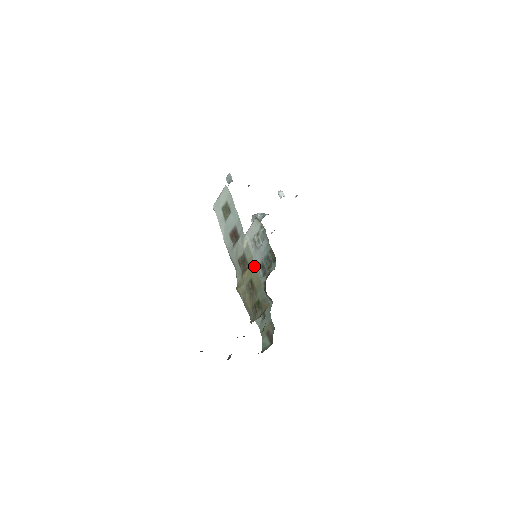
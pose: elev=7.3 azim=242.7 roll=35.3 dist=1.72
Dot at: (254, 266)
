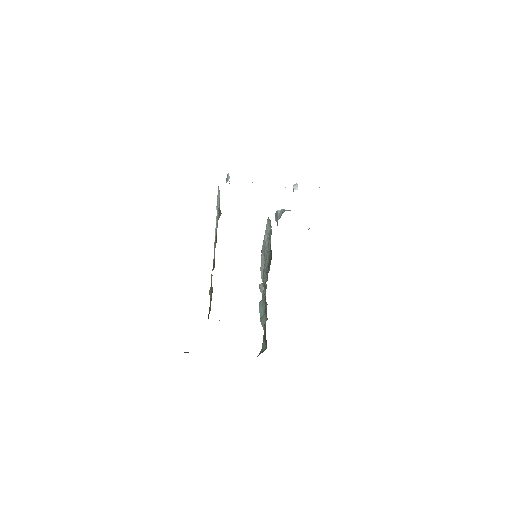
Dot at: occluded
